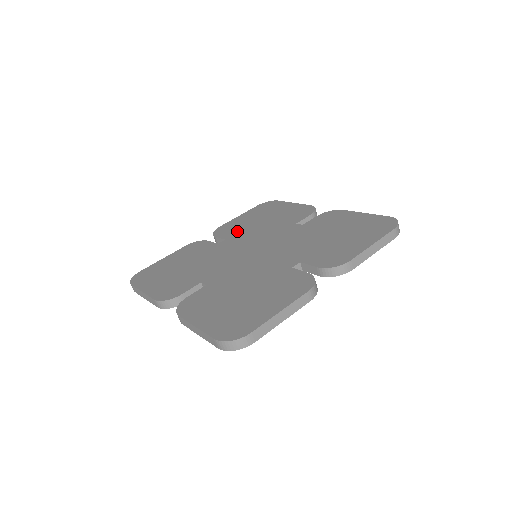
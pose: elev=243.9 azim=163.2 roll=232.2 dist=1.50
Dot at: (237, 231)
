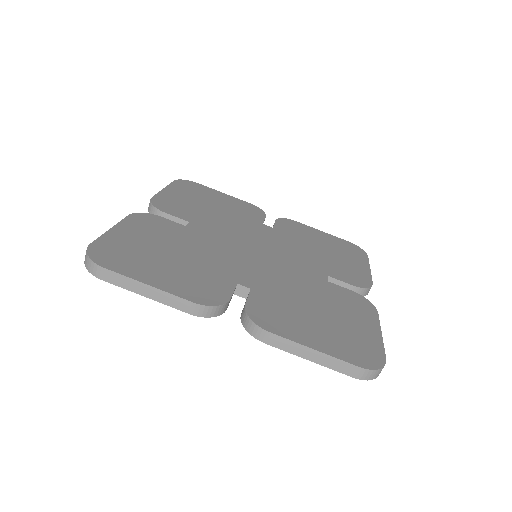
Dot at: (292, 233)
